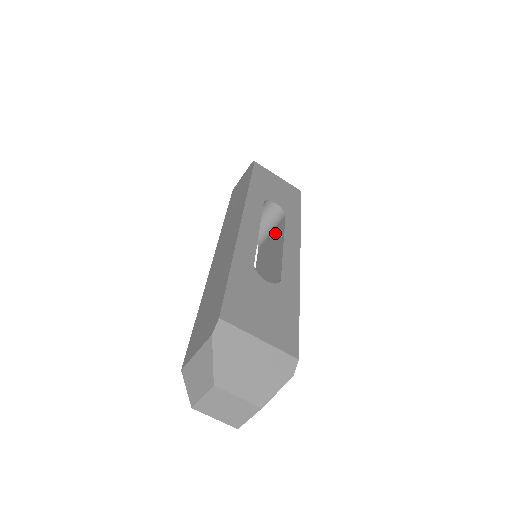
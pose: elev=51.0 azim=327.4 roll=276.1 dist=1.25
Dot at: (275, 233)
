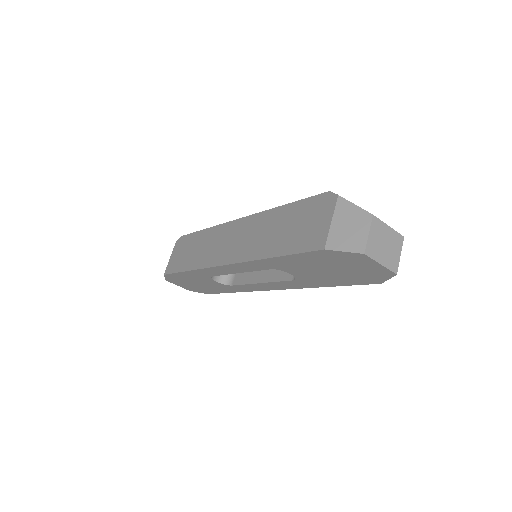
Dot at: occluded
